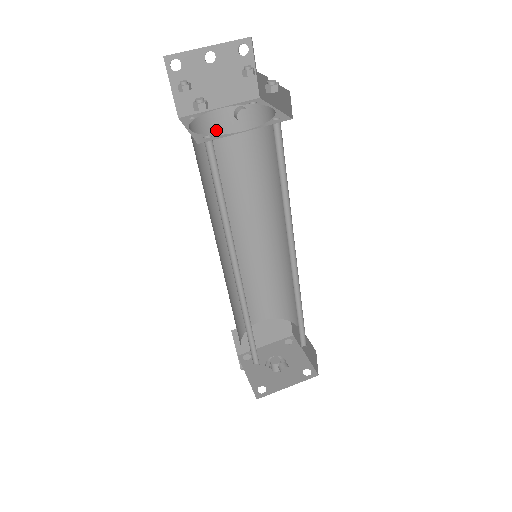
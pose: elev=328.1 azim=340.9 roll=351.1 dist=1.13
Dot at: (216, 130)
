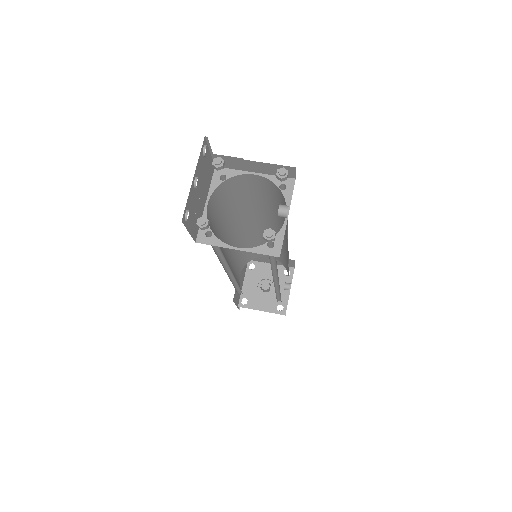
Dot at: (210, 219)
